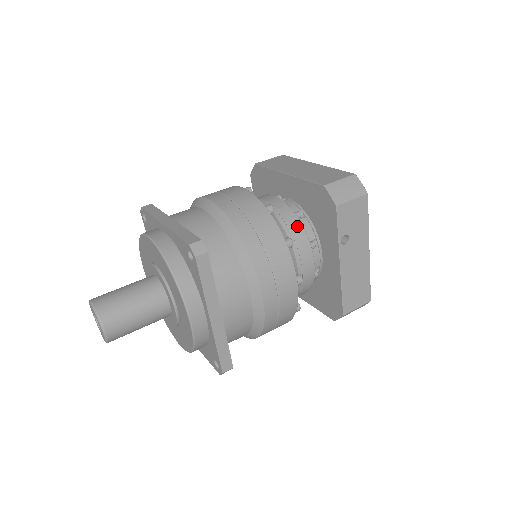
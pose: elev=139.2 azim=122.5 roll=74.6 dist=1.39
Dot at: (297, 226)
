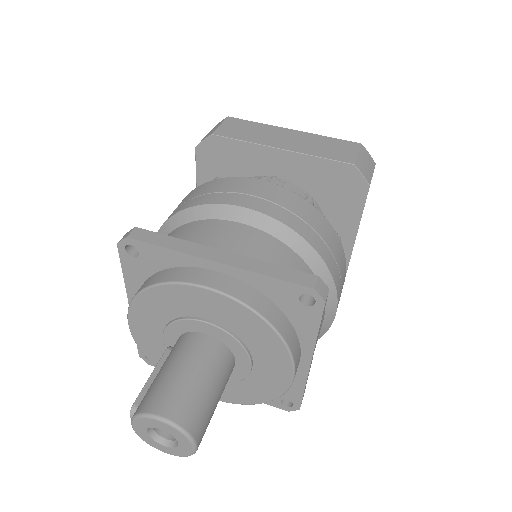
Dot at: occluded
